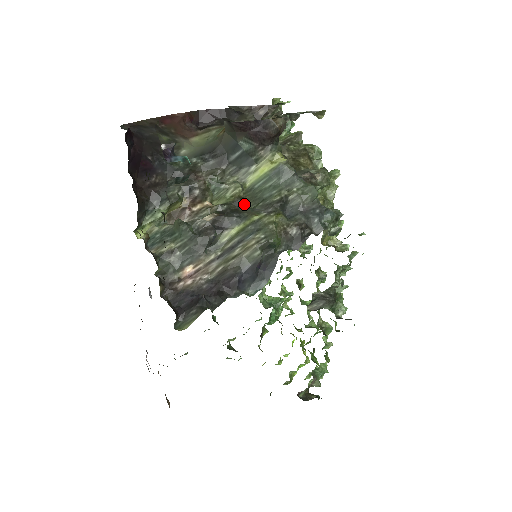
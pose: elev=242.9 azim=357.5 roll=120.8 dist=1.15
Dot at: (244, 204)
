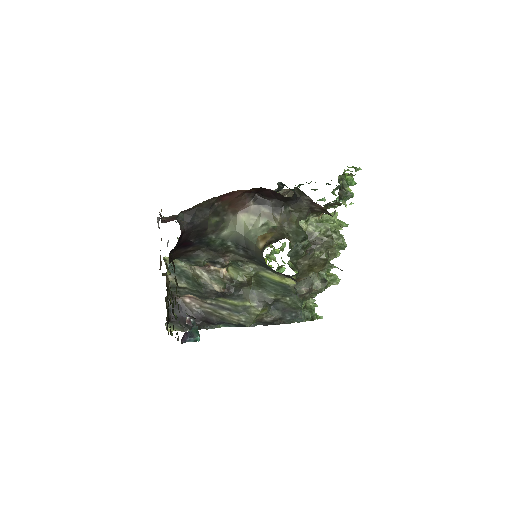
Dot at: (249, 285)
